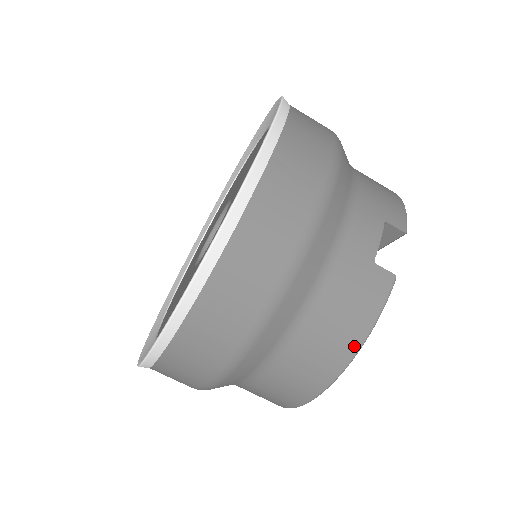
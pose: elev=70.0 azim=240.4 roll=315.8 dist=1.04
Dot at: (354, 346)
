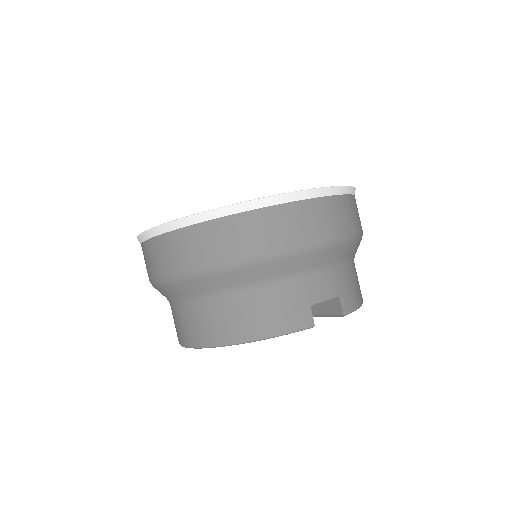
Dot at: (255, 335)
